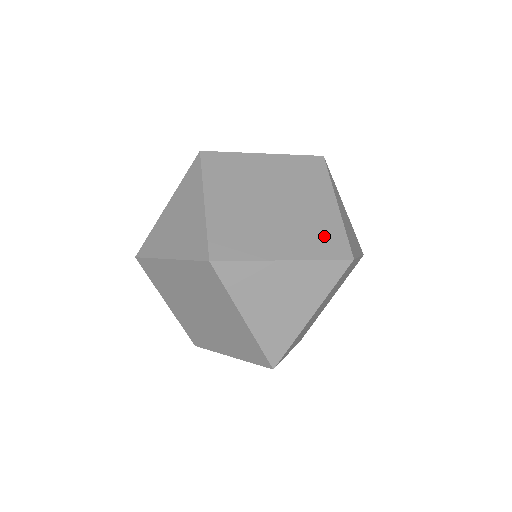
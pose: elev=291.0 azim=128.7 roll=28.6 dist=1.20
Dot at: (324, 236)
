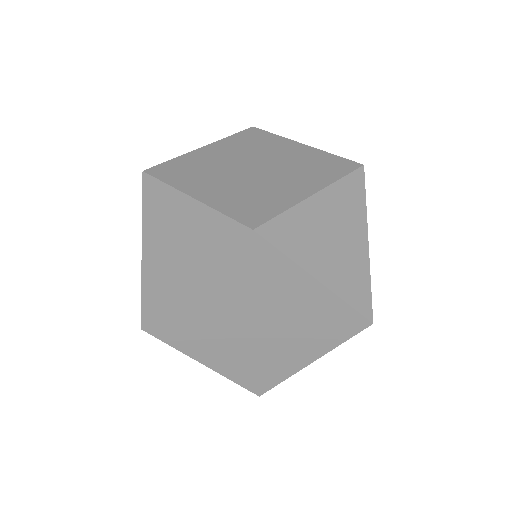
Dot at: (330, 323)
